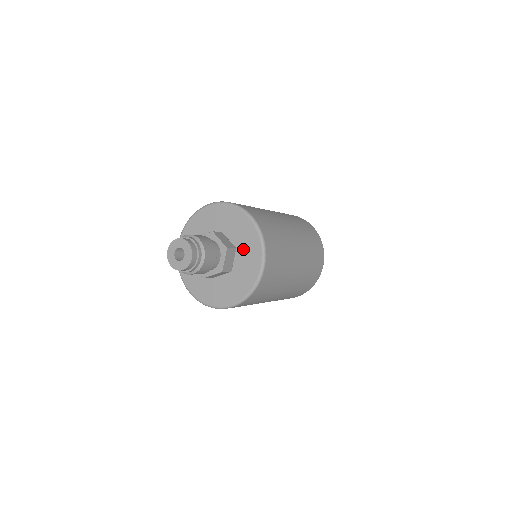
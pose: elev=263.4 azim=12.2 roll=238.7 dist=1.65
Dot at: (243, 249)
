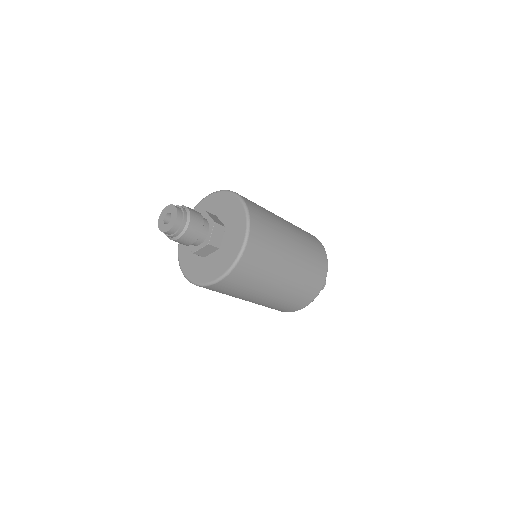
Dot at: (221, 255)
